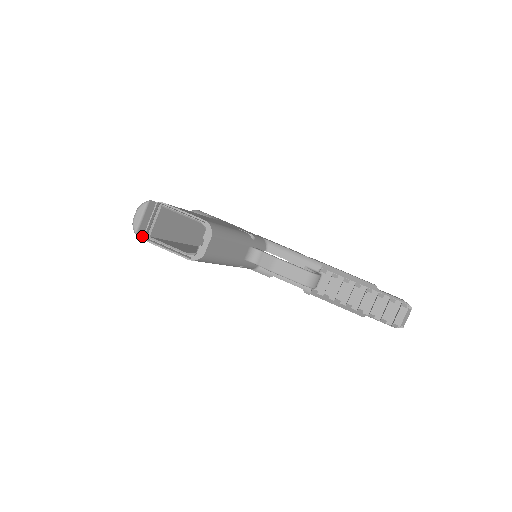
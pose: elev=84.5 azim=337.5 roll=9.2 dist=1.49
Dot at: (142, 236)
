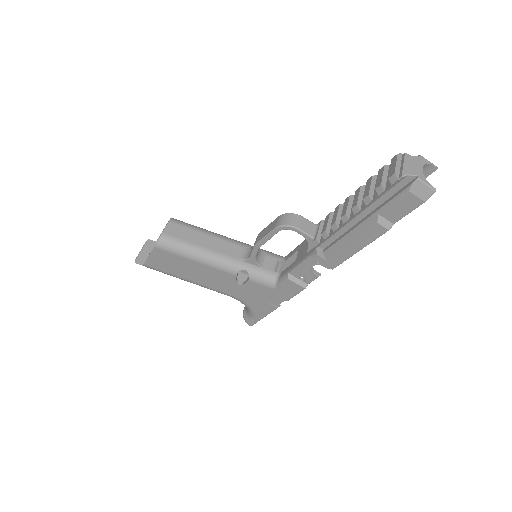
Dot at: (142, 265)
